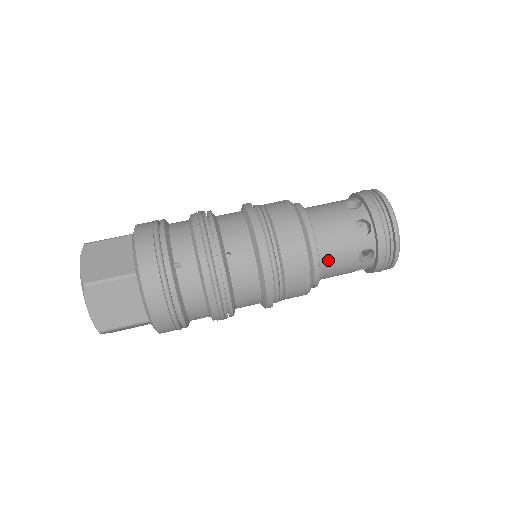
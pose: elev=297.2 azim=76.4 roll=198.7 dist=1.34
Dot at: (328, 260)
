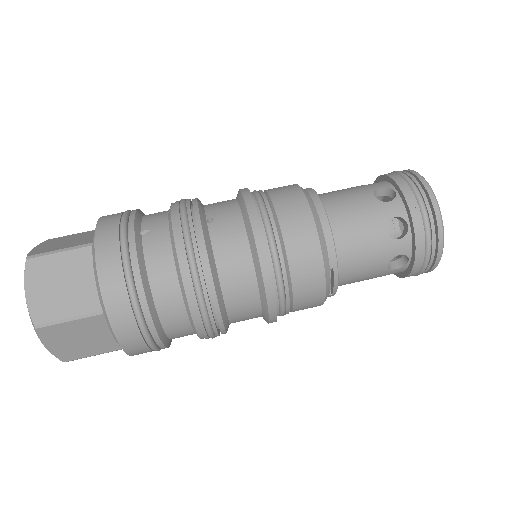
Dot at: (344, 232)
